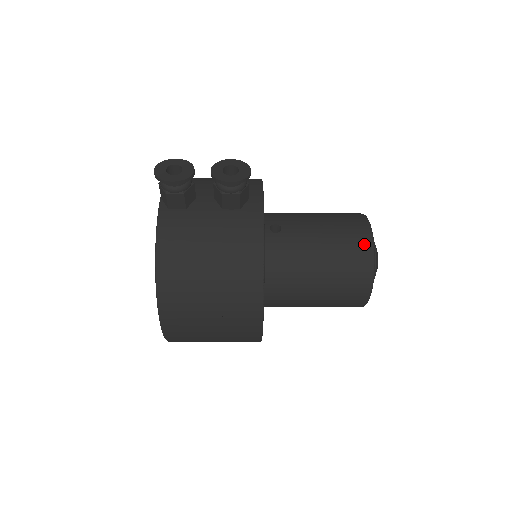
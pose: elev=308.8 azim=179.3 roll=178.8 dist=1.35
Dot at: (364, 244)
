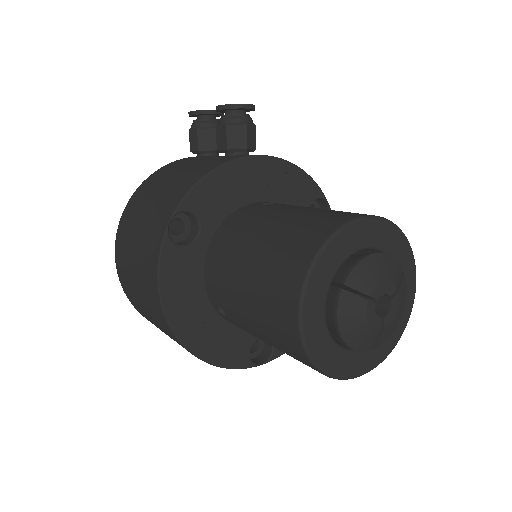
Dot at: (332, 222)
